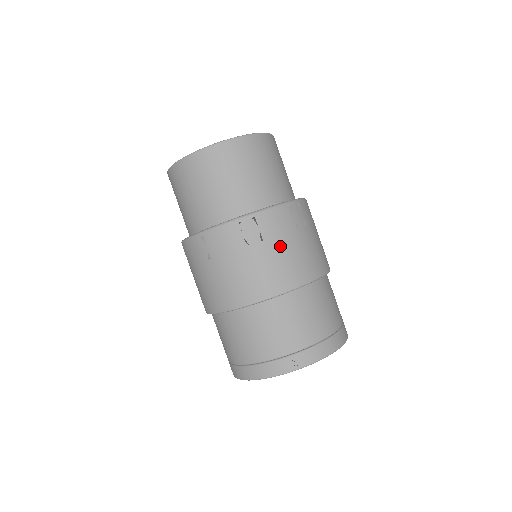
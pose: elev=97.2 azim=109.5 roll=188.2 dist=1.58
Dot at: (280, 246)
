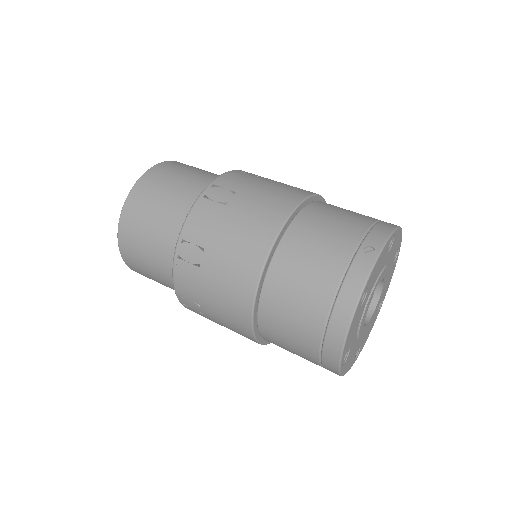
Dot at: (255, 187)
